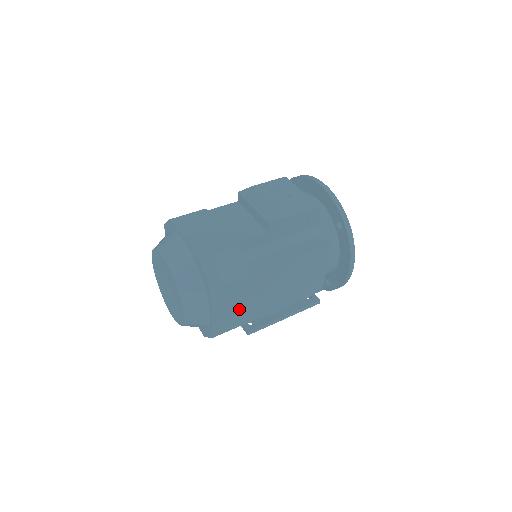
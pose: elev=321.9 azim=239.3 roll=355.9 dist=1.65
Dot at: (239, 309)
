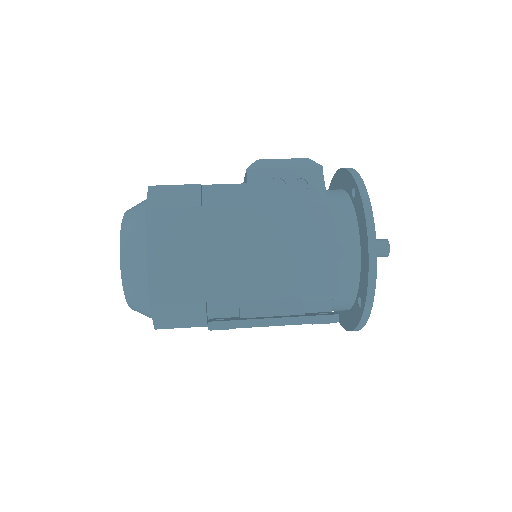
Dot at: (191, 265)
